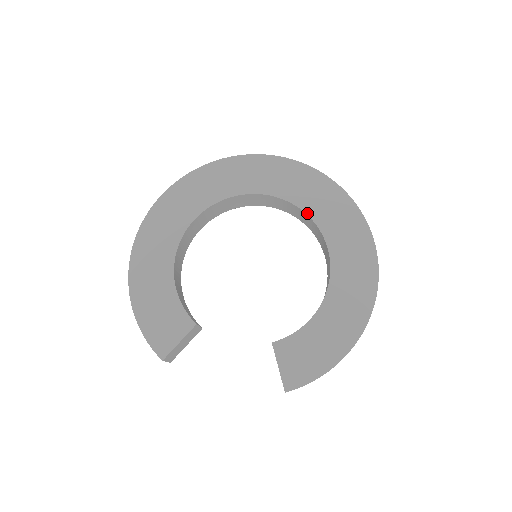
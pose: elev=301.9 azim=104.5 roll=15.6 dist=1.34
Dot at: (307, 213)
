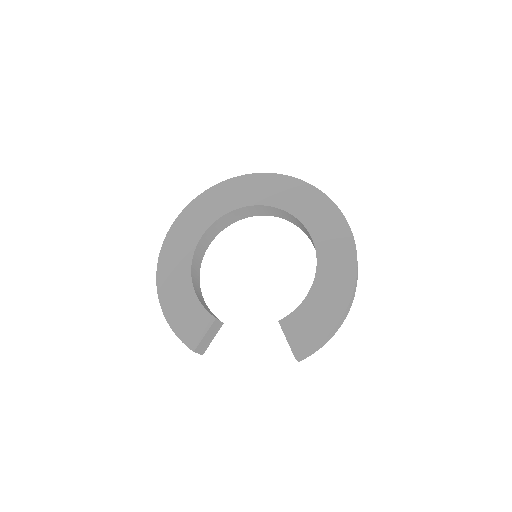
Dot at: (290, 213)
